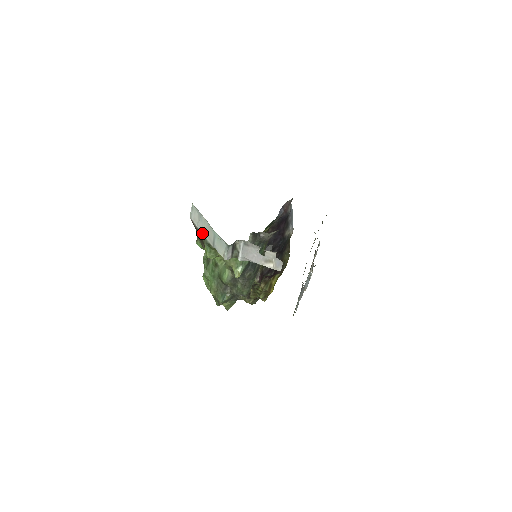
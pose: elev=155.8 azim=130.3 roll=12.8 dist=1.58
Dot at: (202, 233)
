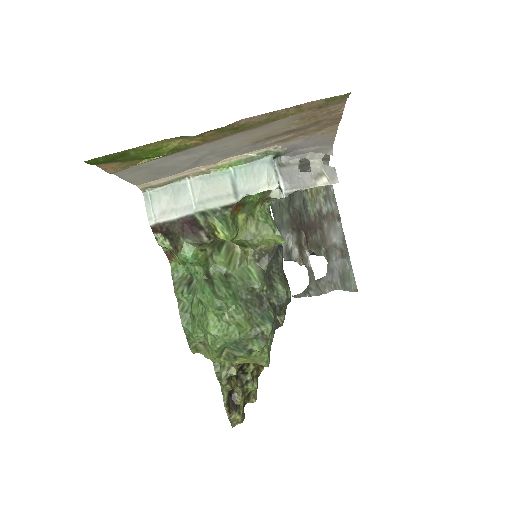
Dot at: (195, 211)
